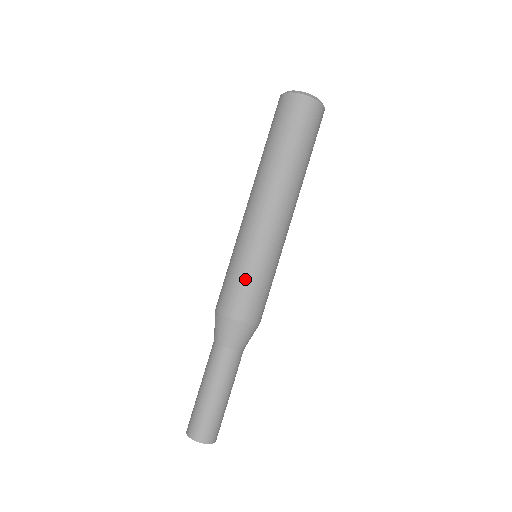
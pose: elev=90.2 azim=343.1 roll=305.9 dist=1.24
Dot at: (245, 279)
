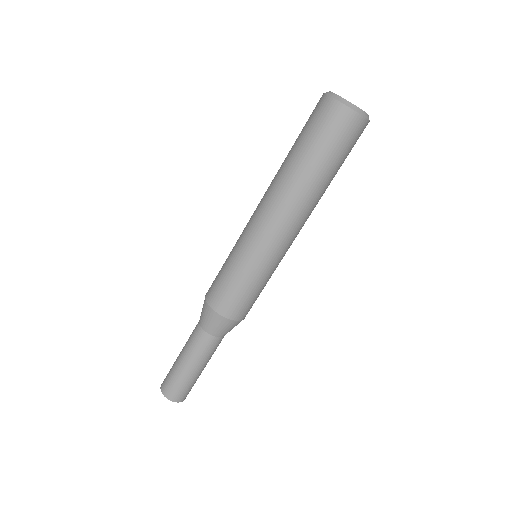
Dot at: (259, 290)
